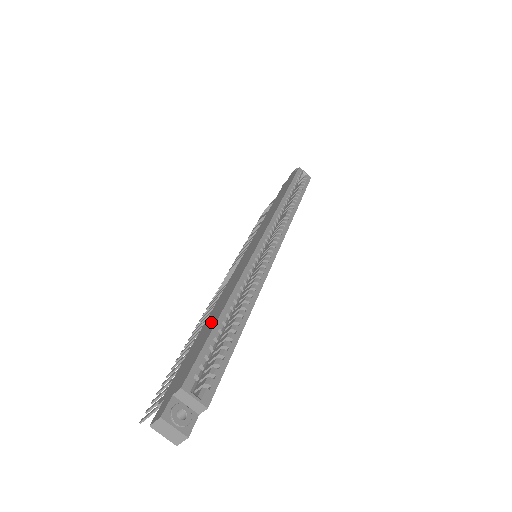
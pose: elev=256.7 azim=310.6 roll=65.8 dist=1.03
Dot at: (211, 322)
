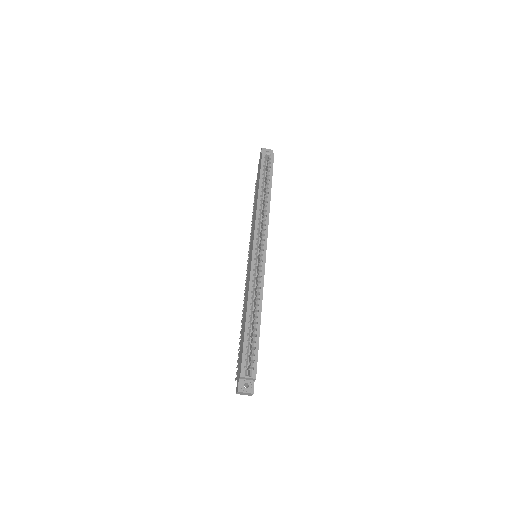
Dot at: (243, 327)
